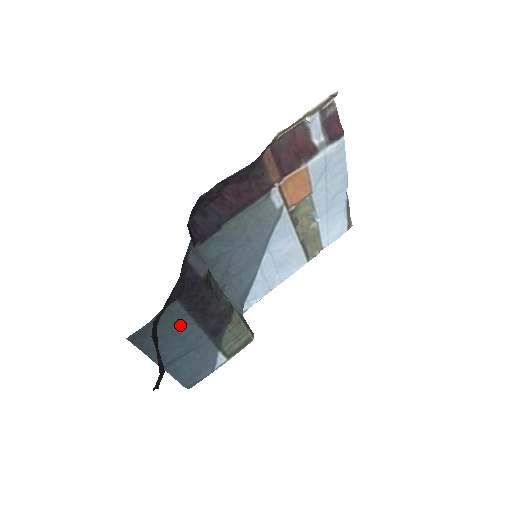
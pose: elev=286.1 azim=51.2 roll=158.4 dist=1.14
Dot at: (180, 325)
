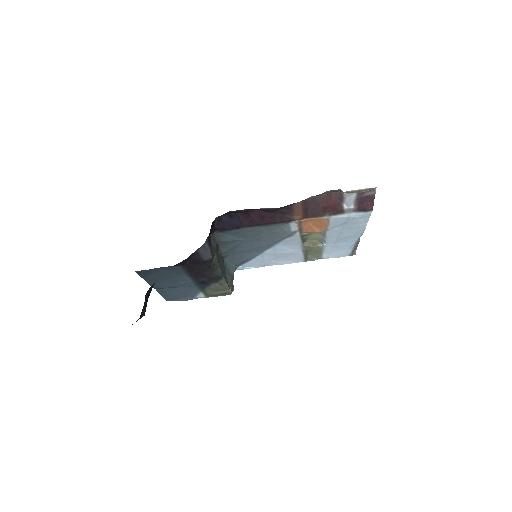
Dot at: (177, 274)
